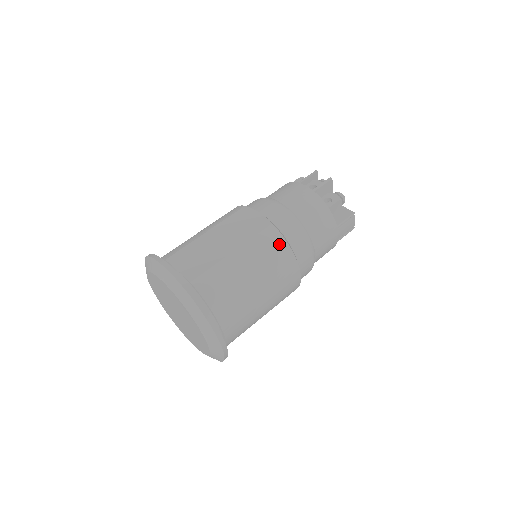
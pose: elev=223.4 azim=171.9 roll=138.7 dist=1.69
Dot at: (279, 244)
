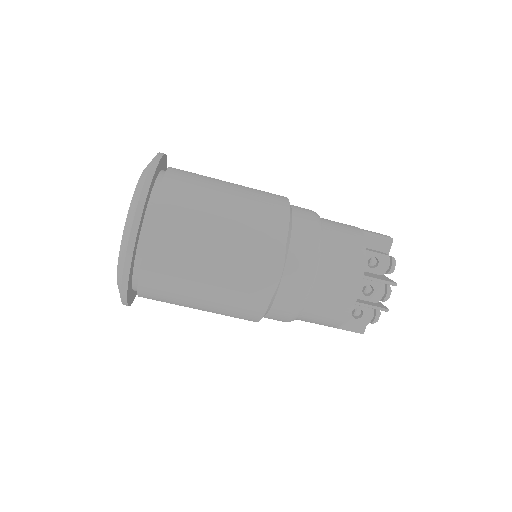
Dot at: (254, 313)
